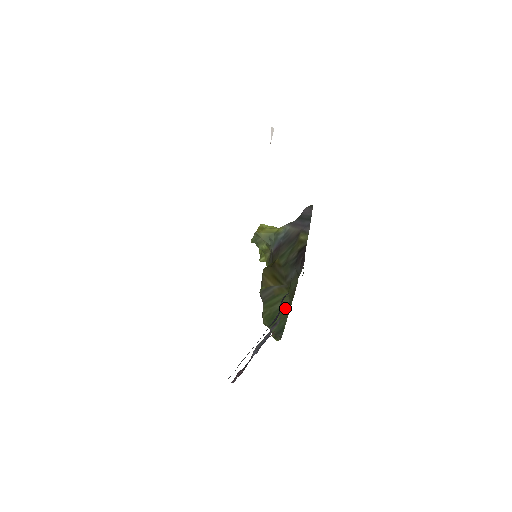
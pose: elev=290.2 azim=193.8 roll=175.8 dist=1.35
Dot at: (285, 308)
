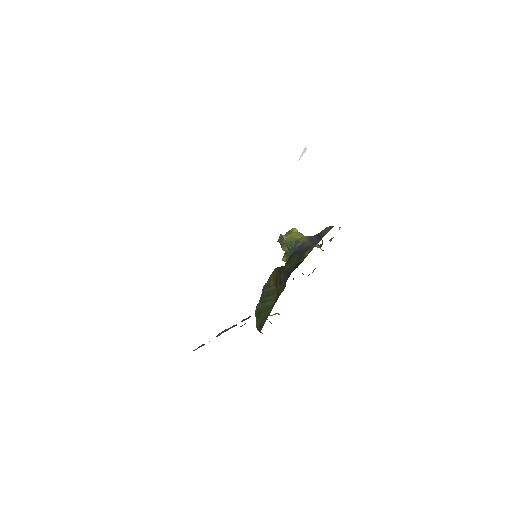
Dot at: (269, 308)
